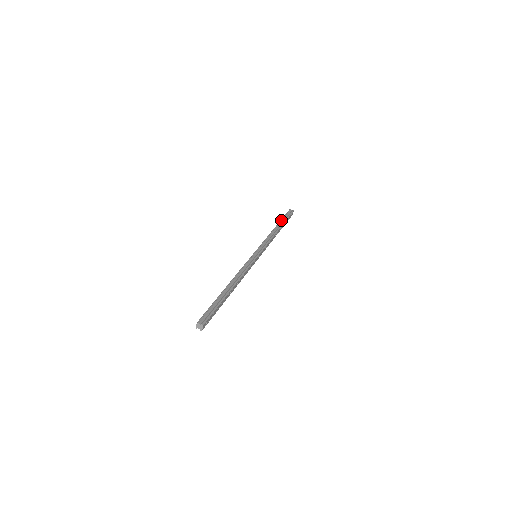
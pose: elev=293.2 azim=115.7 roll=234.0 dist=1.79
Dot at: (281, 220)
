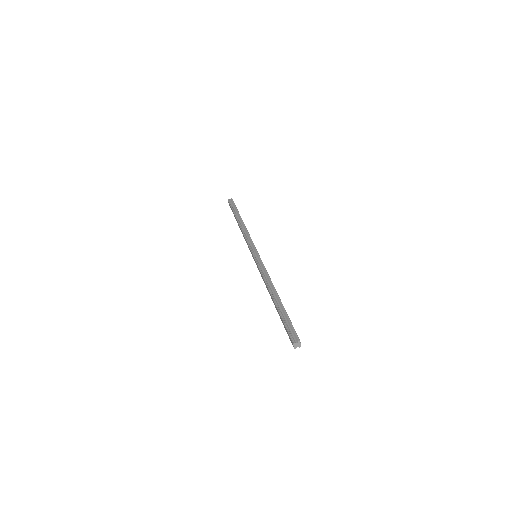
Dot at: (234, 213)
